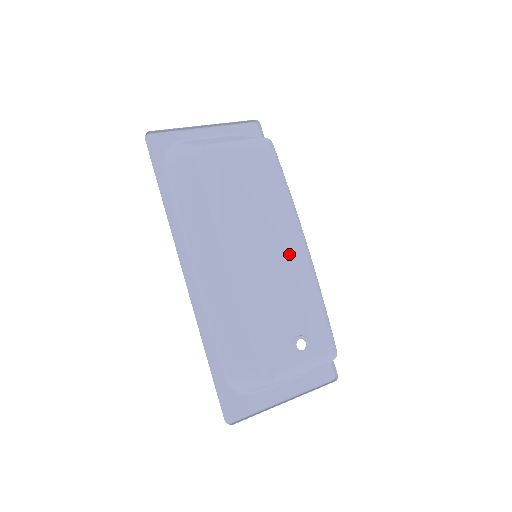
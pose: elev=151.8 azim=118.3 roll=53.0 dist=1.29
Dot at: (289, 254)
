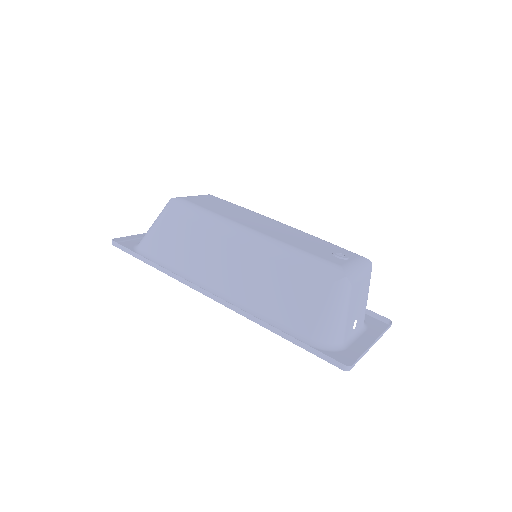
Dot at: (279, 226)
